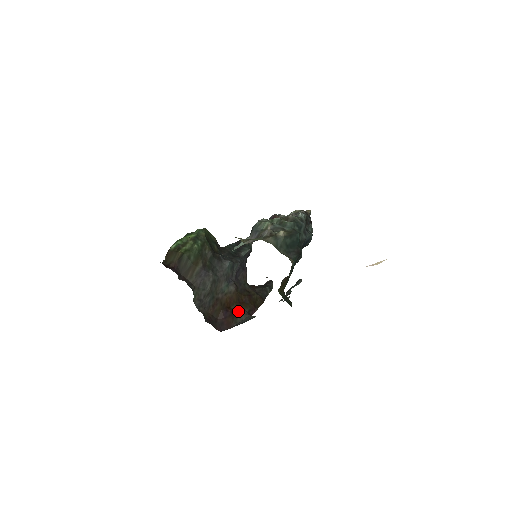
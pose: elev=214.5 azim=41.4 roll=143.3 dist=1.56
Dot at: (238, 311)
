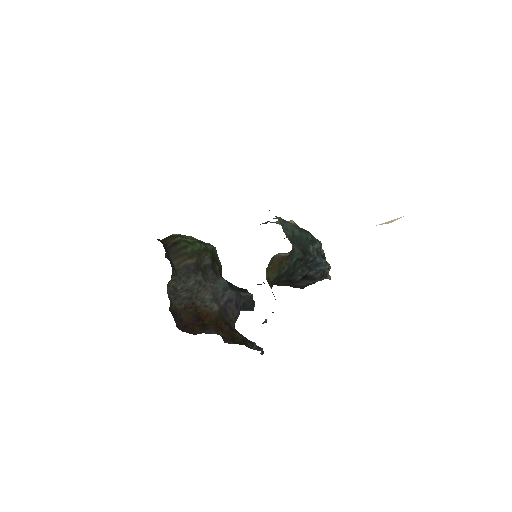
Dot at: (211, 327)
